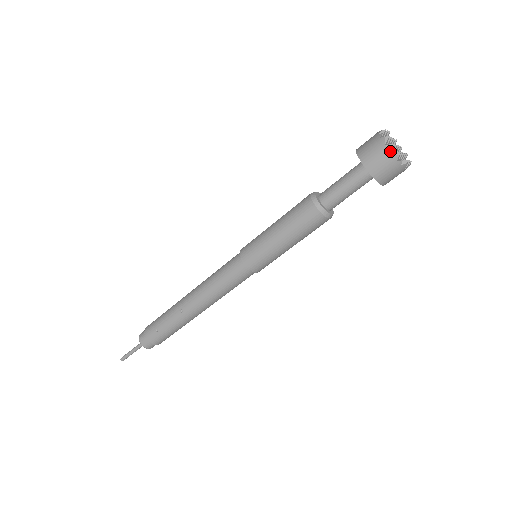
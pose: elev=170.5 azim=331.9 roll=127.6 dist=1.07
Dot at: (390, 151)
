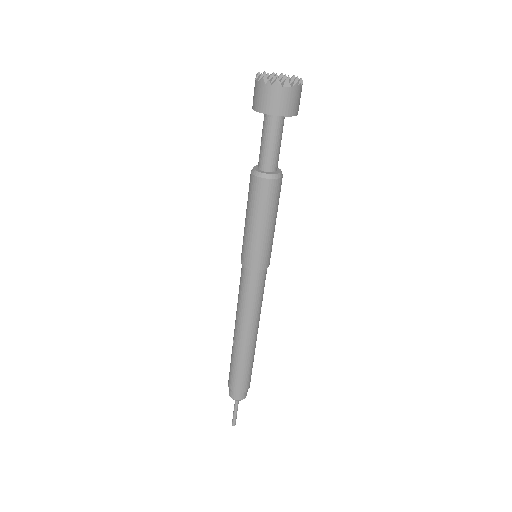
Dot at: (258, 81)
